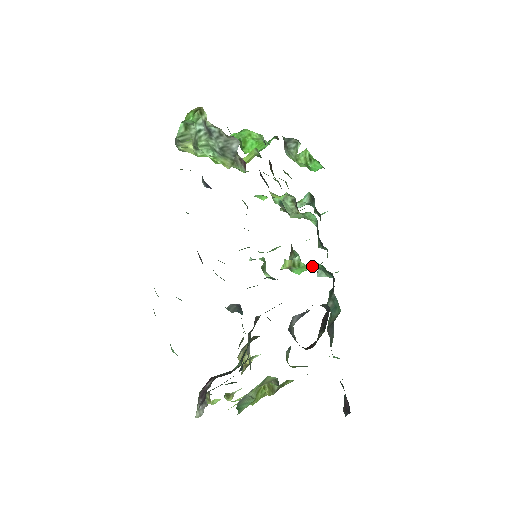
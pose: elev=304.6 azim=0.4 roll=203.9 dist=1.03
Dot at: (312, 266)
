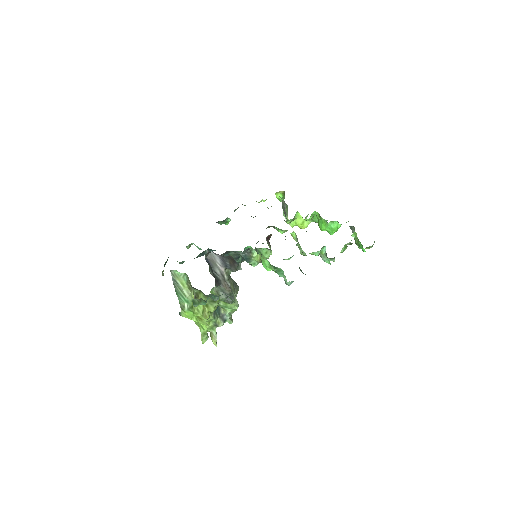
Dot at: (266, 260)
